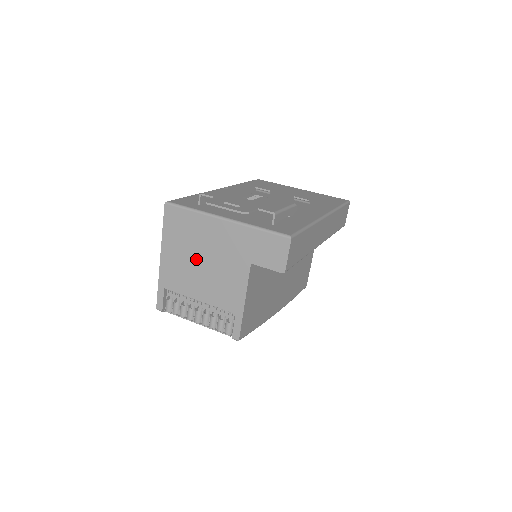
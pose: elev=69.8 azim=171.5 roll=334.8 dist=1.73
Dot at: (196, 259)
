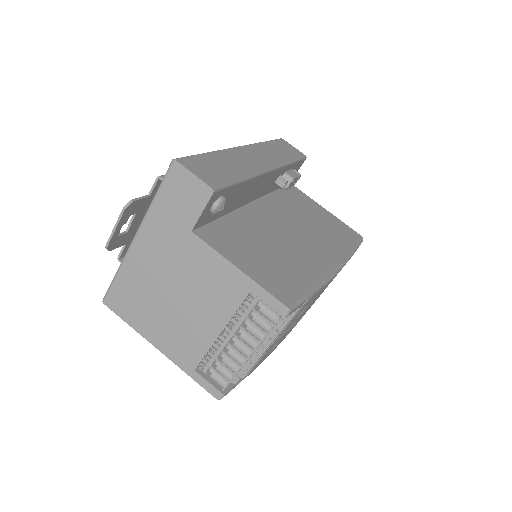
Dot at: (170, 303)
